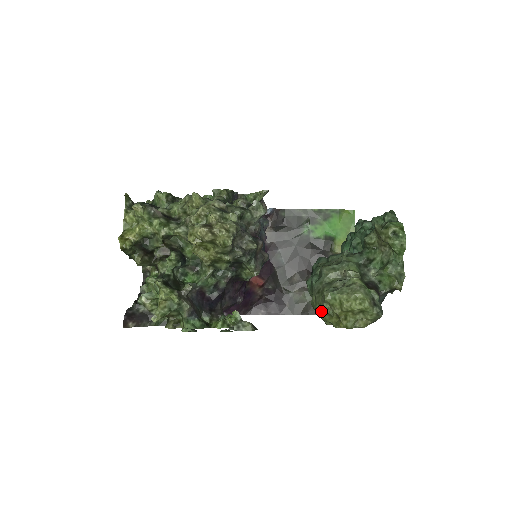
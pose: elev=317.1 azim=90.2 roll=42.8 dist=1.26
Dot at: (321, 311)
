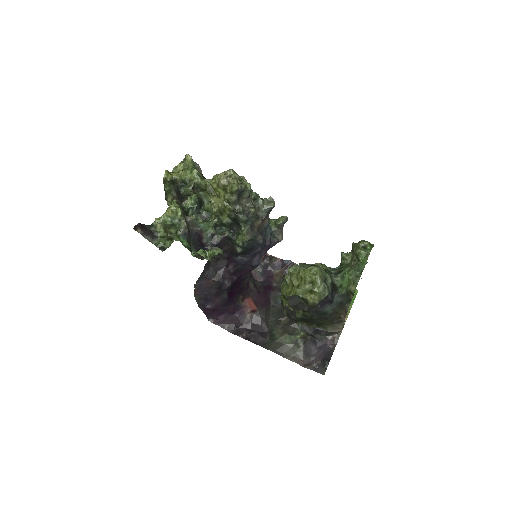
Dot at: (283, 286)
